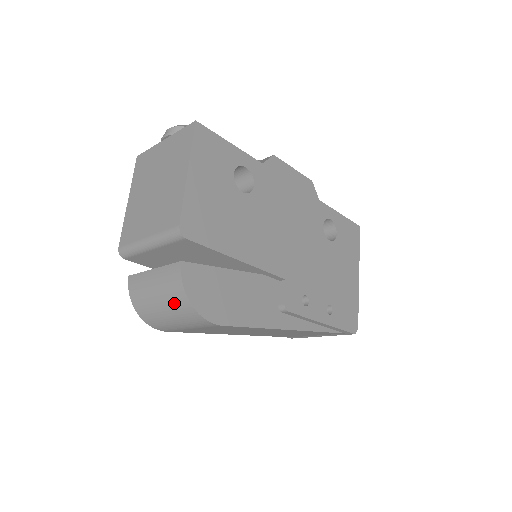
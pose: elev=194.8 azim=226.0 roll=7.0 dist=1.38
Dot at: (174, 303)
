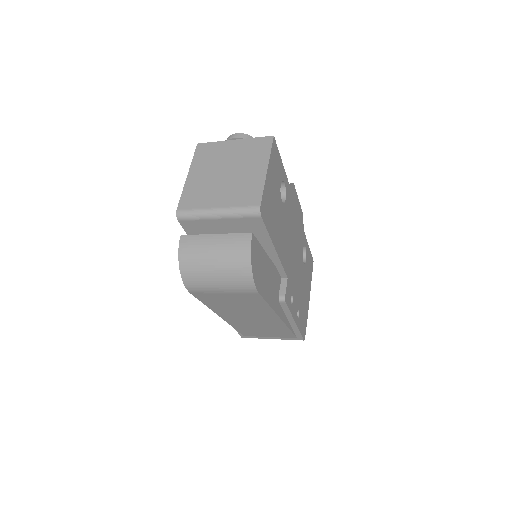
Dot at: (233, 265)
